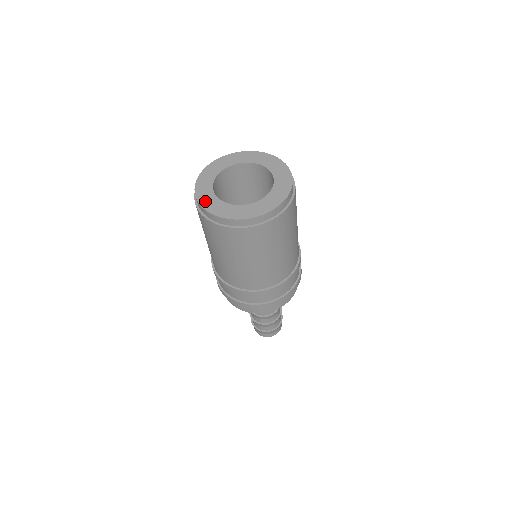
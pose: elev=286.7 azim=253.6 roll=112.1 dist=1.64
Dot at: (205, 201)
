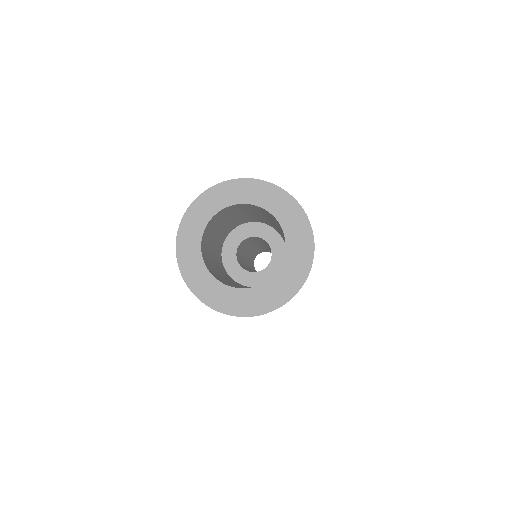
Dot at: (244, 306)
